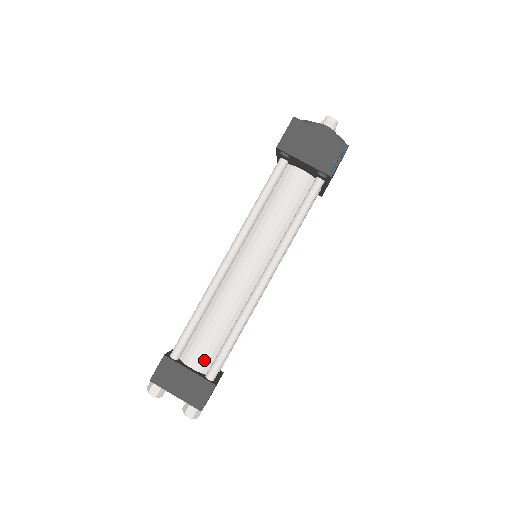
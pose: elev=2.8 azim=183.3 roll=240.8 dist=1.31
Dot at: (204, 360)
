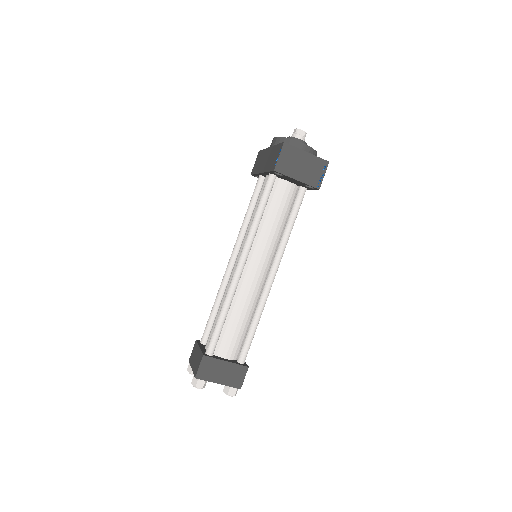
Dot at: (234, 350)
